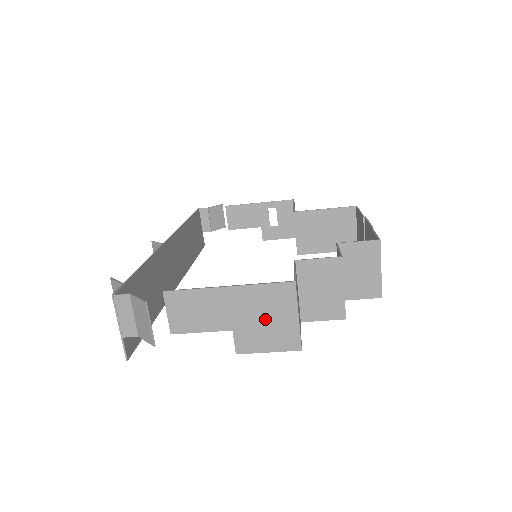
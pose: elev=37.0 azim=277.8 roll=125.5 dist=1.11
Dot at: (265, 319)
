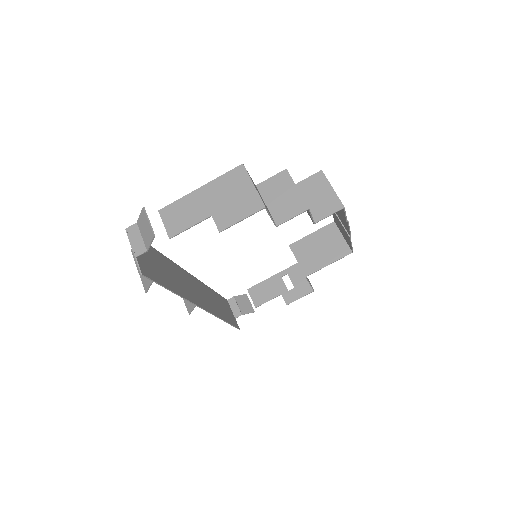
Dot at: (231, 197)
